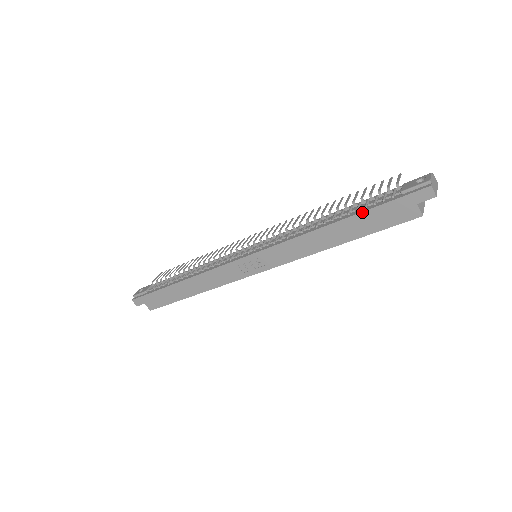
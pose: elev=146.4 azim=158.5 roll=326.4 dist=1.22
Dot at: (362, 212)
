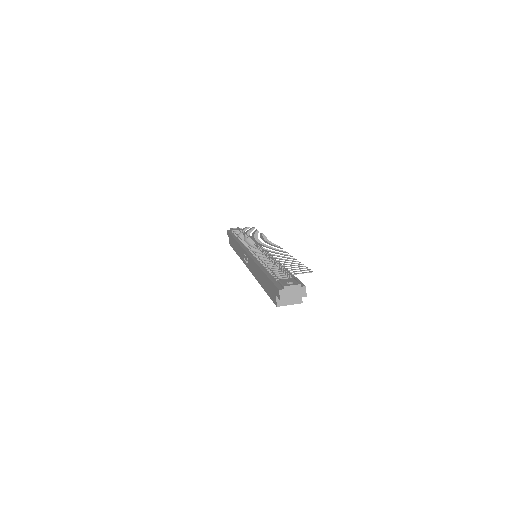
Dot at: (266, 274)
